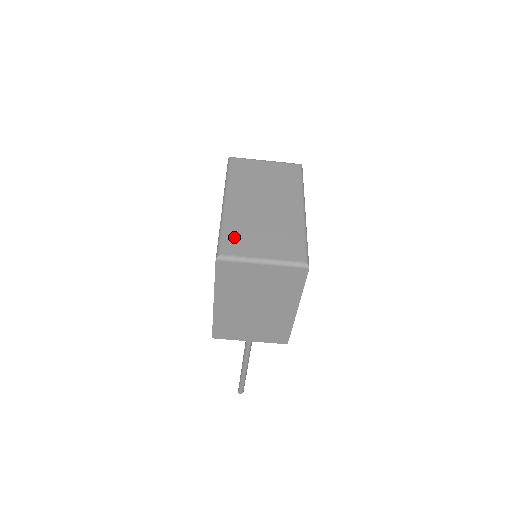
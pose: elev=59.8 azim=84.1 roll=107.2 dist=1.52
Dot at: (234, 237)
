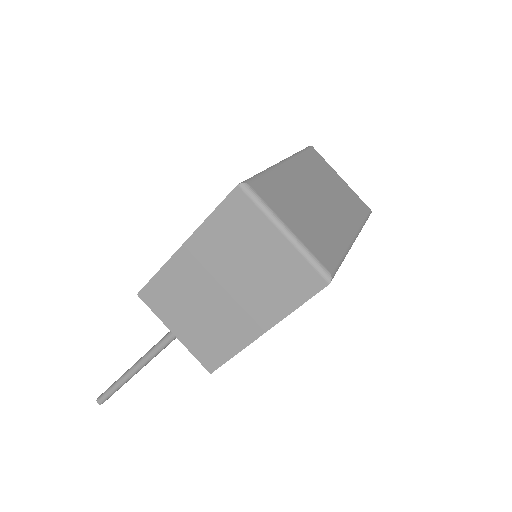
Dot at: (273, 187)
